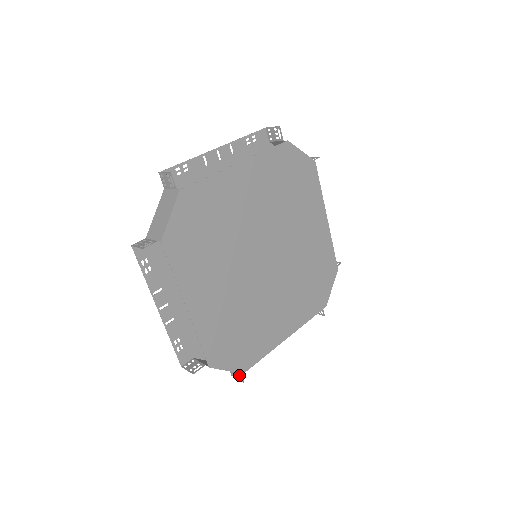
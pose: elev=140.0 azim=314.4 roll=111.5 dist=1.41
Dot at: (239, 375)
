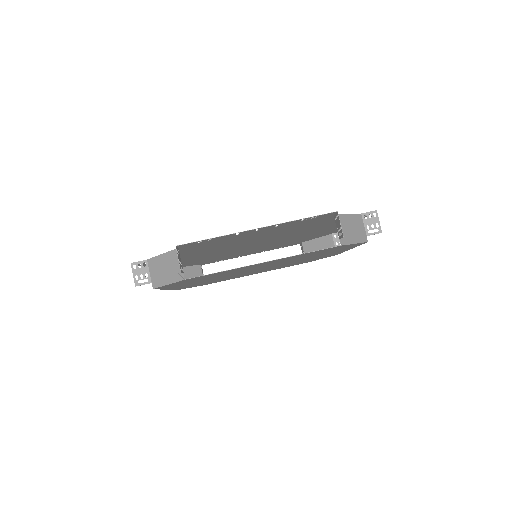
Dot at: occluded
